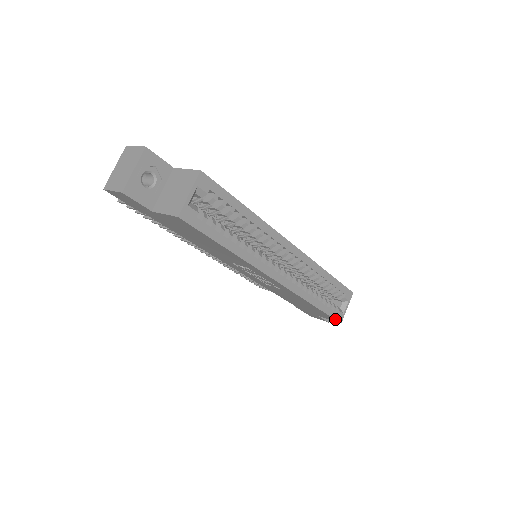
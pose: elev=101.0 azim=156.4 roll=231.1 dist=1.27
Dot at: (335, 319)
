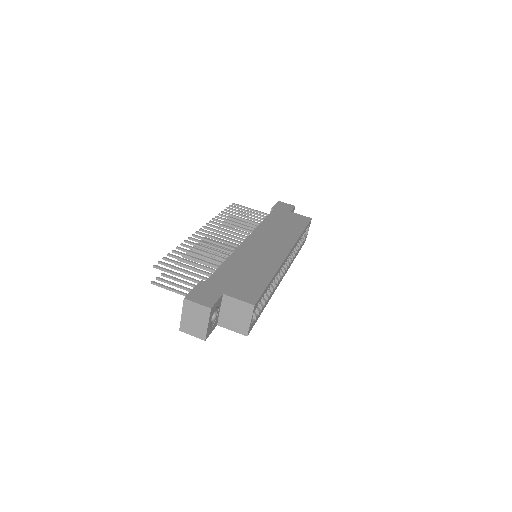
Dot at: (303, 244)
